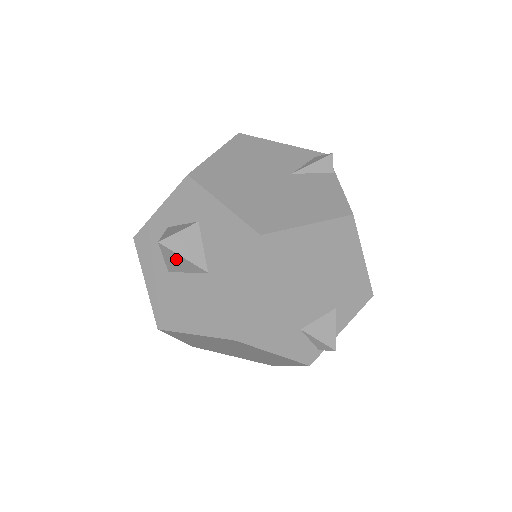
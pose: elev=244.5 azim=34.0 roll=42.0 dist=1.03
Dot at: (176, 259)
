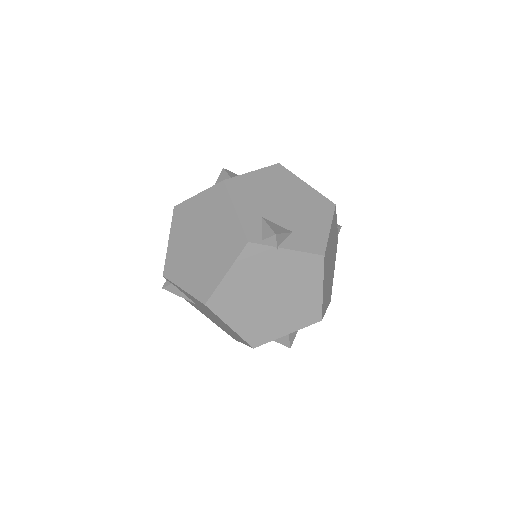
Dot at: (223, 179)
